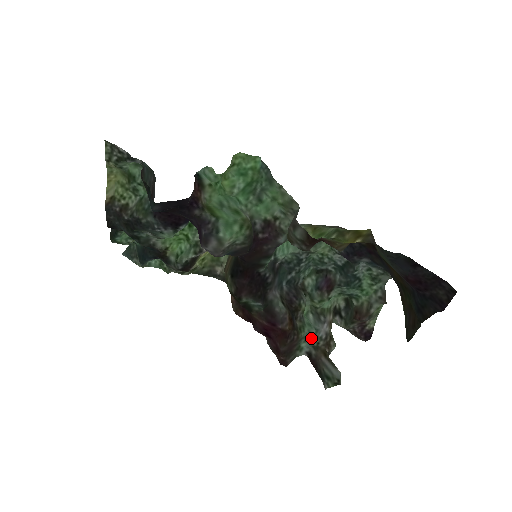
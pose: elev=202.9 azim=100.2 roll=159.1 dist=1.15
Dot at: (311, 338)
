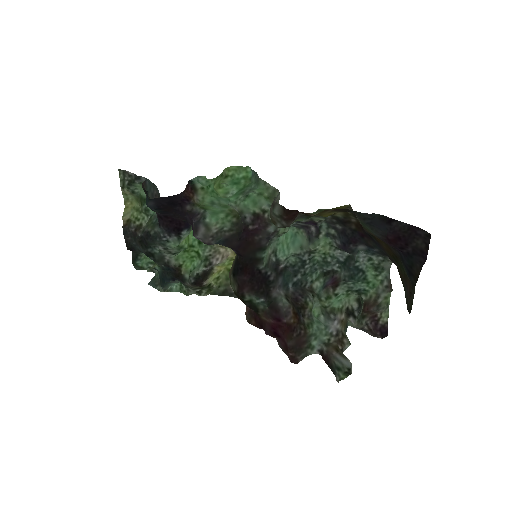
Dot at: (321, 335)
